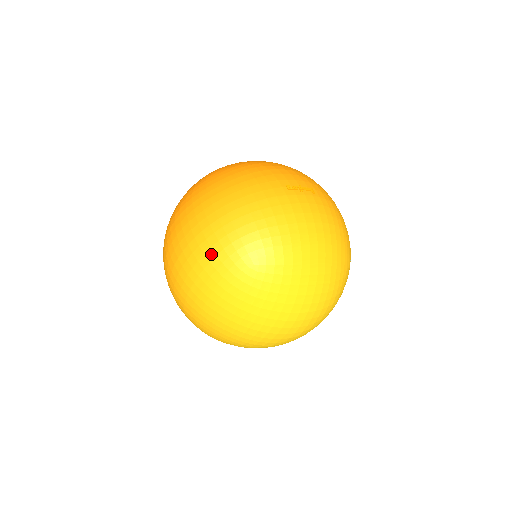
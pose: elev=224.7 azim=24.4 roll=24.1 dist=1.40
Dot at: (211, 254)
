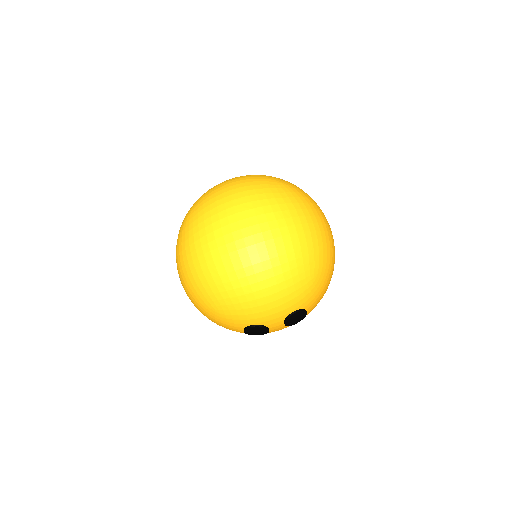
Dot at: occluded
